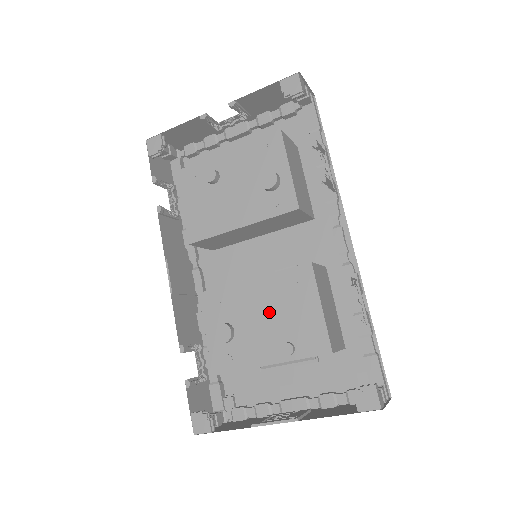
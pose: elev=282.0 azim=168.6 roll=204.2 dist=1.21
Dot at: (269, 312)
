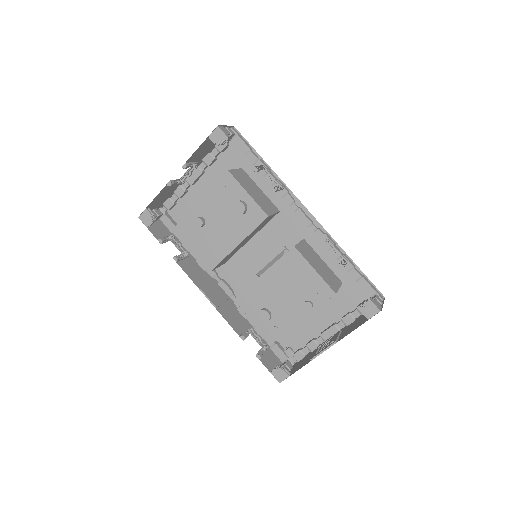
Dot at: (285, 289)
